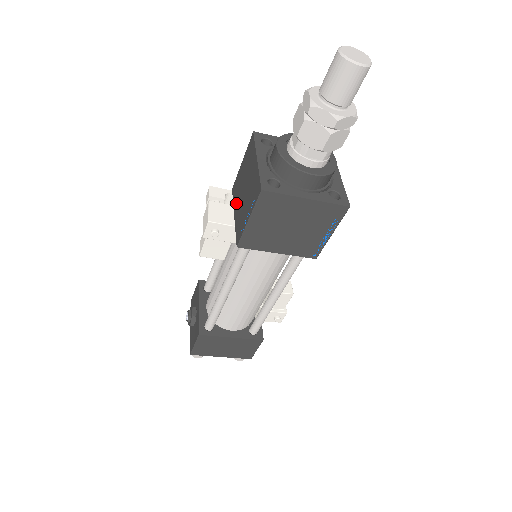
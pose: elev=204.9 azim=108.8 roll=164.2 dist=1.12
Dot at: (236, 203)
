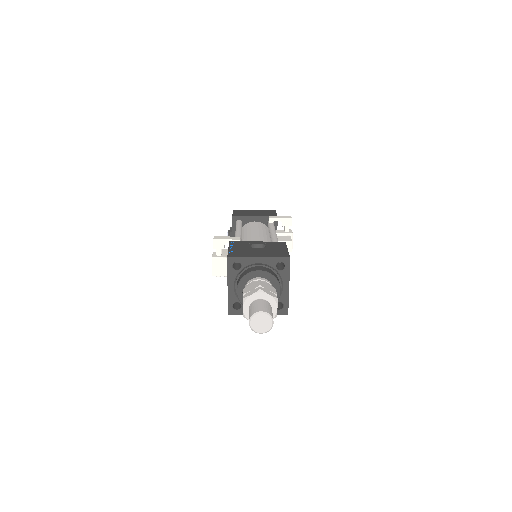
Dot at: occluded
